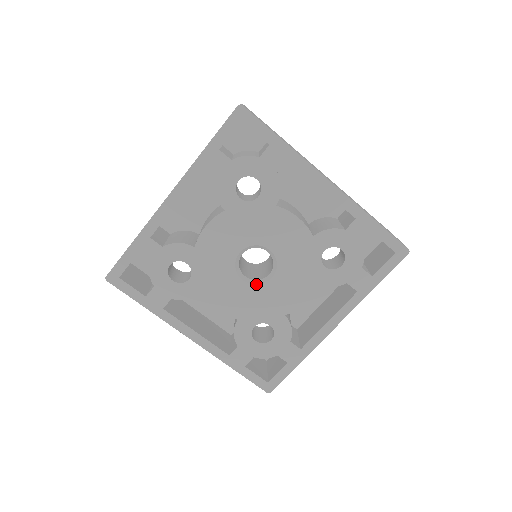
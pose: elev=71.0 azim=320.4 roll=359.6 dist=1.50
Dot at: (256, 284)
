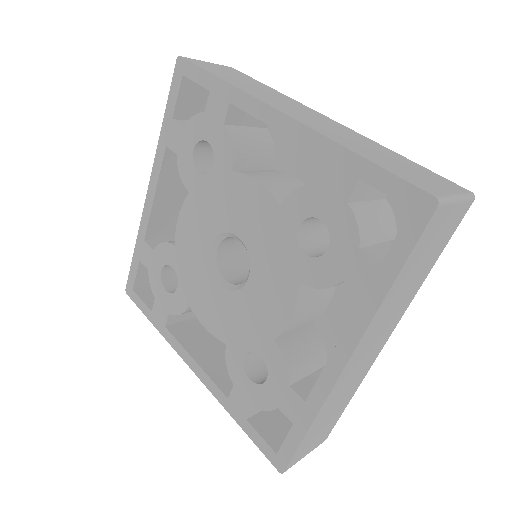
Dot at: (234, 290)
